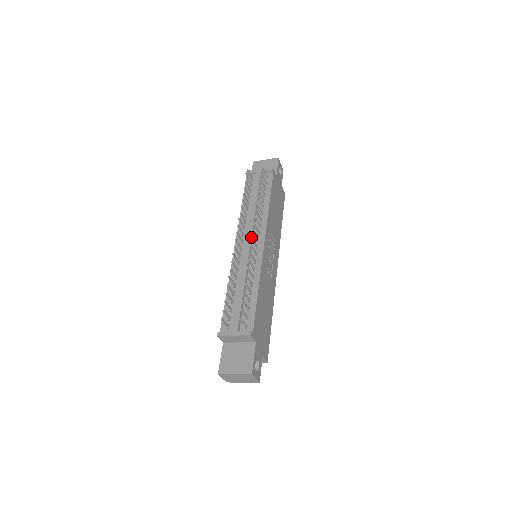
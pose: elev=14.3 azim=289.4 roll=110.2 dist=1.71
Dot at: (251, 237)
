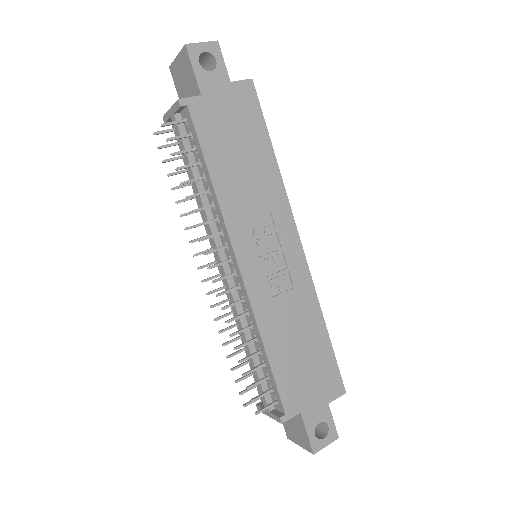
Dot at: occluded
